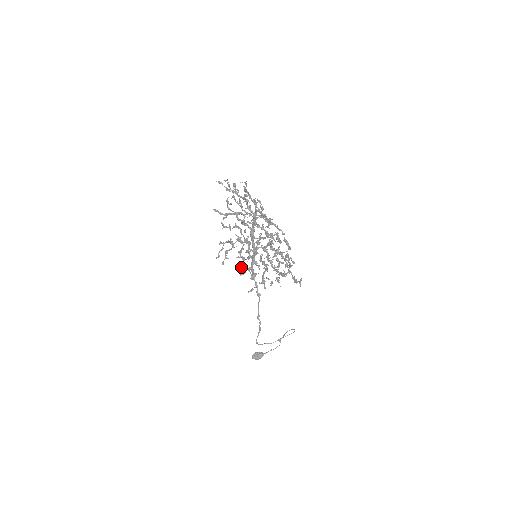
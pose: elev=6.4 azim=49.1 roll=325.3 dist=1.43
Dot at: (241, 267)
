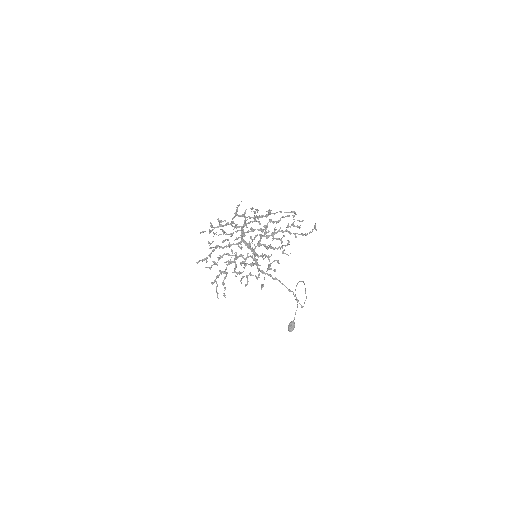
Dot at: occluded
